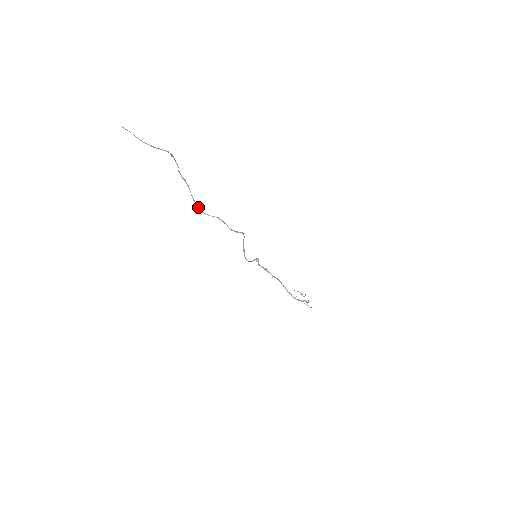
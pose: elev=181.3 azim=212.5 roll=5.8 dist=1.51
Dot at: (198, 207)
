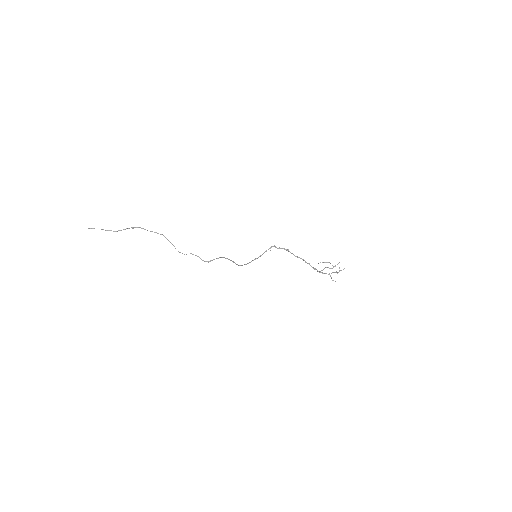
Dot at: occluded
